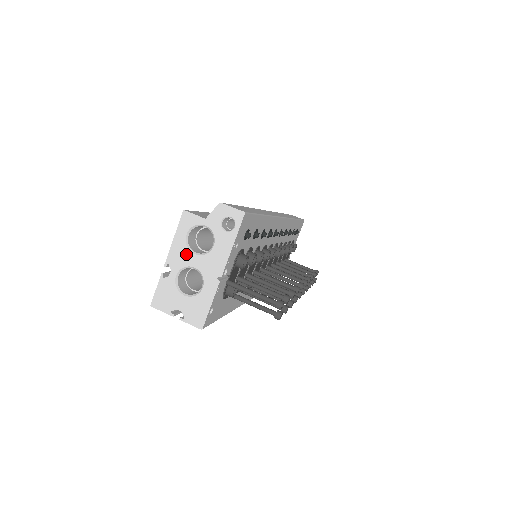
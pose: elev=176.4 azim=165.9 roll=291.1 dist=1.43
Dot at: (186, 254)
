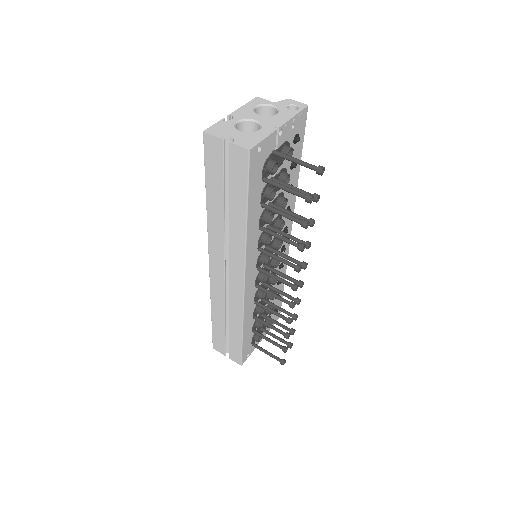
Dot at: (251, 113)
